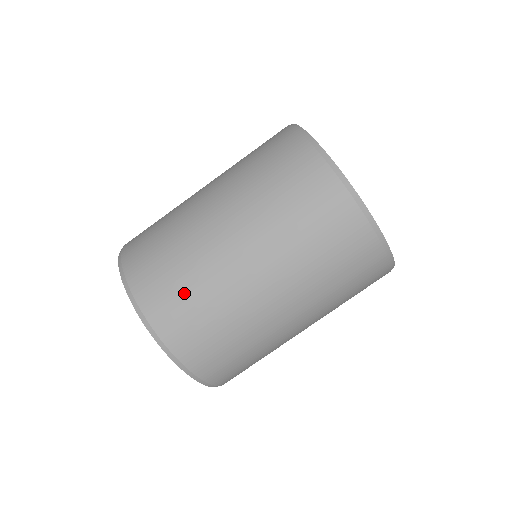
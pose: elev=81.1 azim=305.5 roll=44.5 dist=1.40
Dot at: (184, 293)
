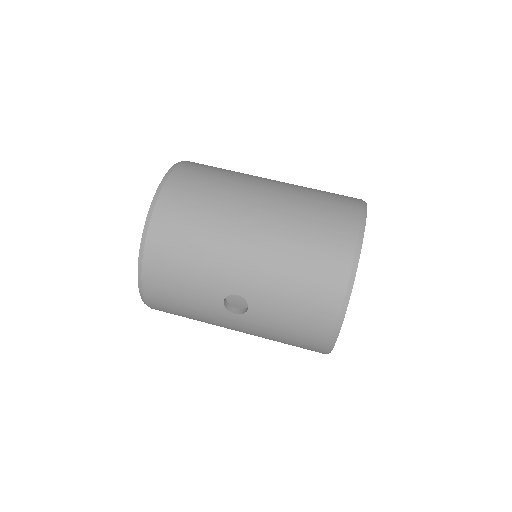
Dot at: occluded
